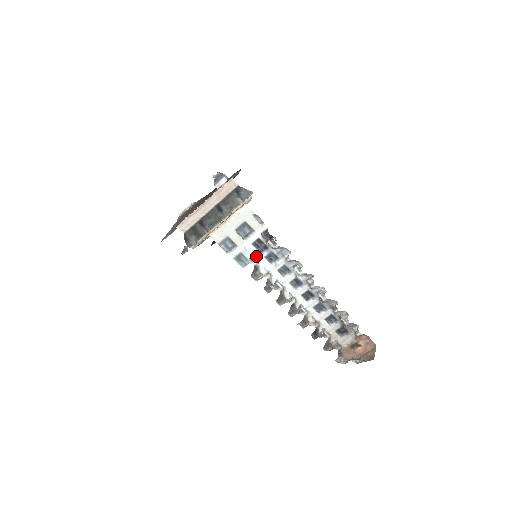
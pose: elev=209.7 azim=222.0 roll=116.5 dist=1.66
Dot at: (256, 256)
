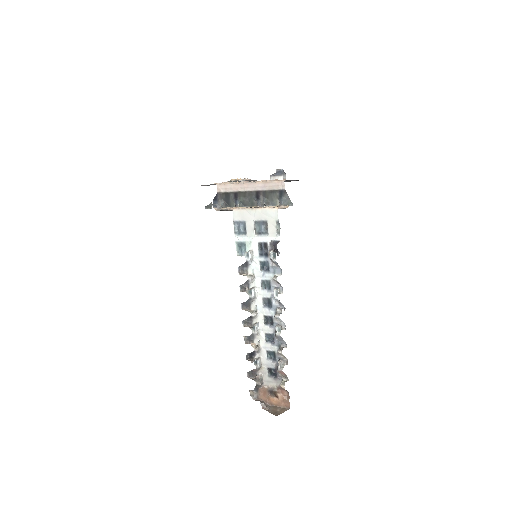
Dot at: (254, 255)
